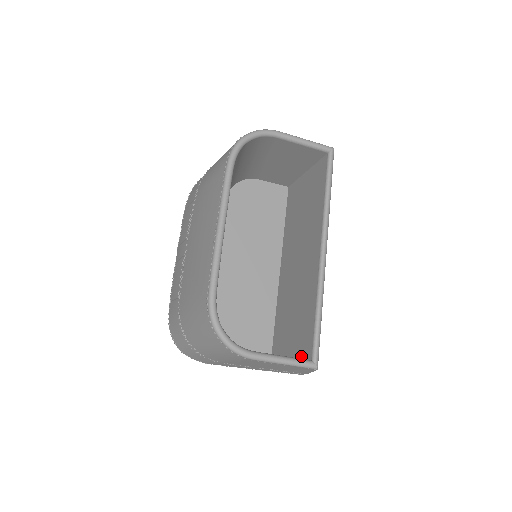
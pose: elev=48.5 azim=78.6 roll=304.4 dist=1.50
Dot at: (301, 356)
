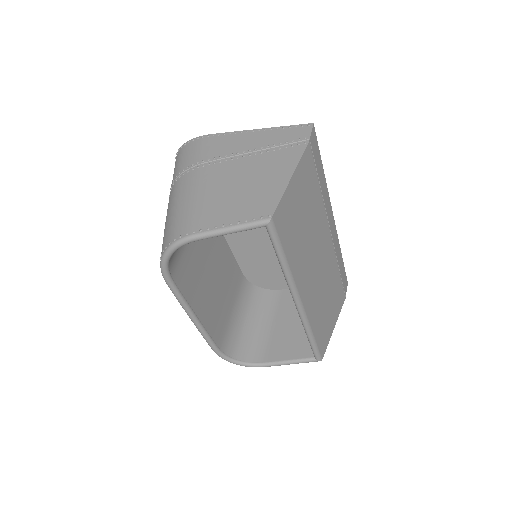
Dot at: occluded
